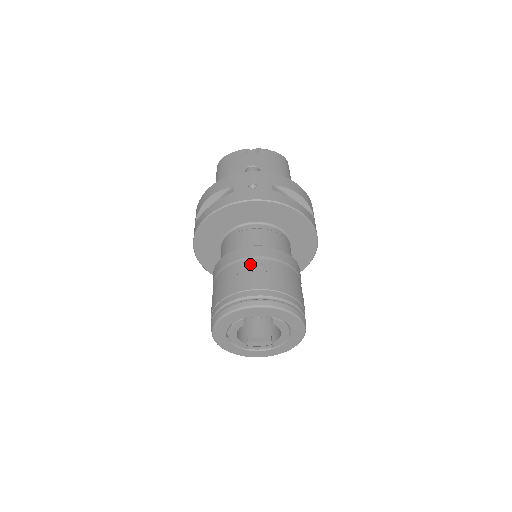
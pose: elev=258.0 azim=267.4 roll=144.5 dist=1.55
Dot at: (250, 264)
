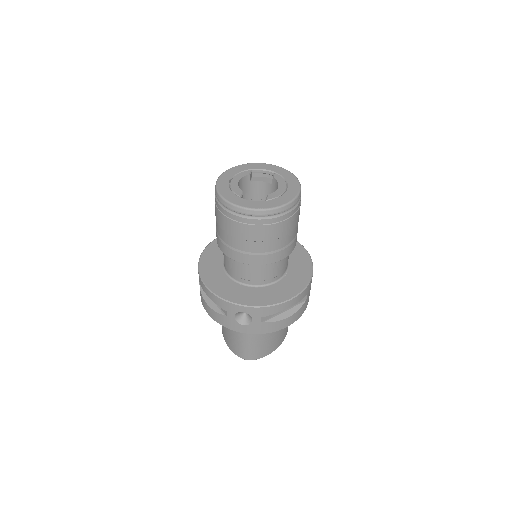
Dot at: occluded
